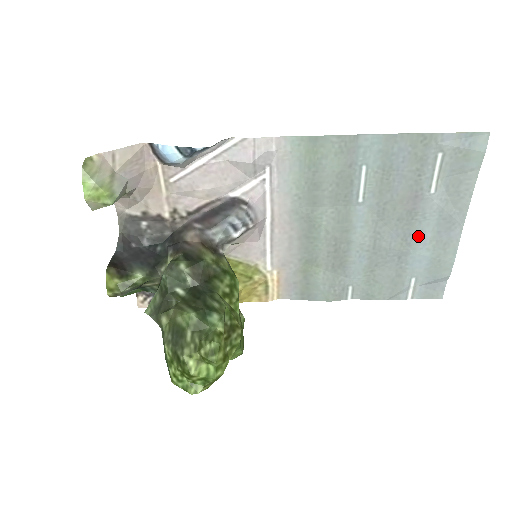
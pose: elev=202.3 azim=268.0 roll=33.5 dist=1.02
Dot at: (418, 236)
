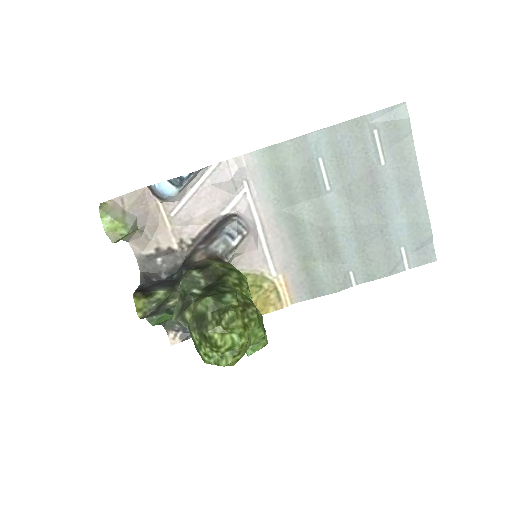
Dot at: (389, 206)
